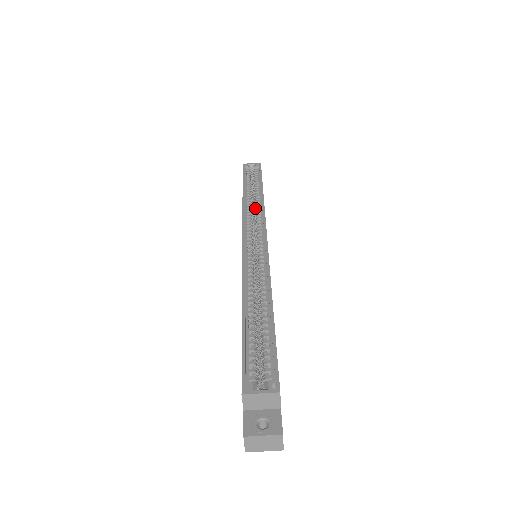
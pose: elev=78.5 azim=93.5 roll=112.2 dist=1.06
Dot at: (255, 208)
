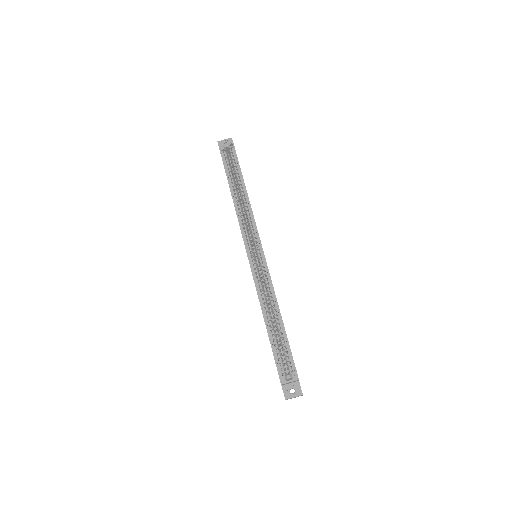
Dot at: (244, 209)
